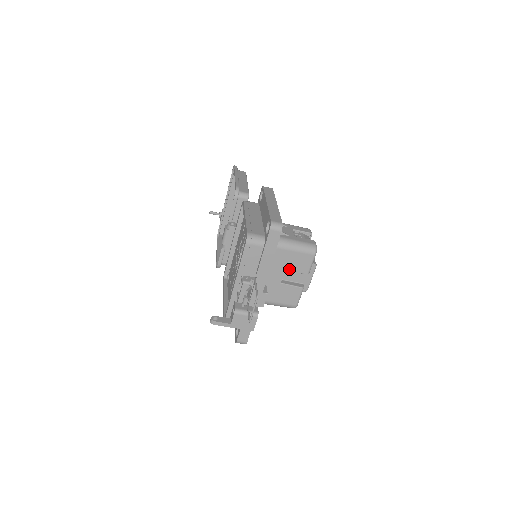
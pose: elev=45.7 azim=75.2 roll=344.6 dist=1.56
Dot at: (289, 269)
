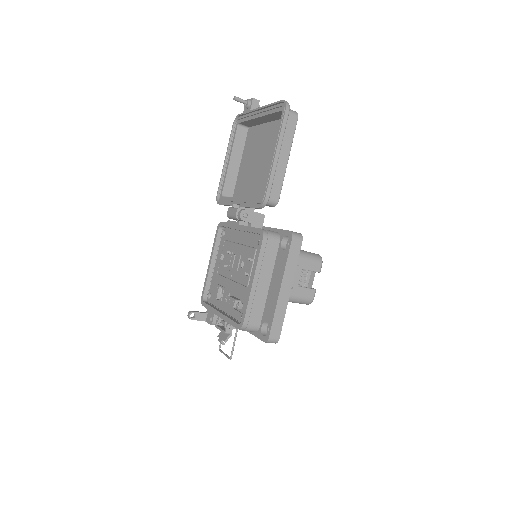
Dot at: occluded
